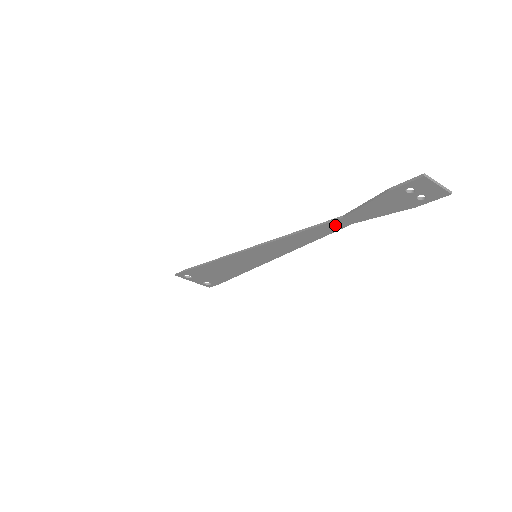
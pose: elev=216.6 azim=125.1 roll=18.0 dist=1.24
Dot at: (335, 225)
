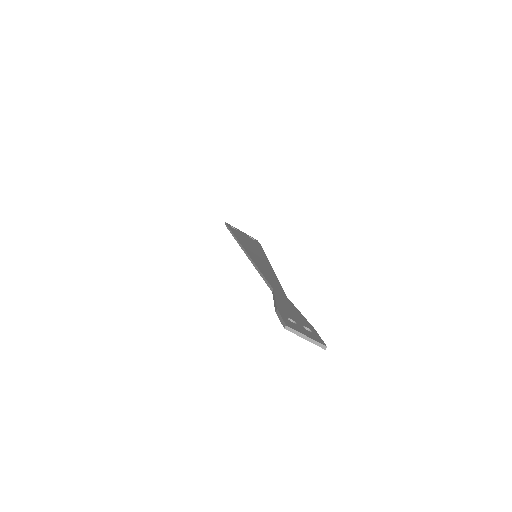
Dot at: occluded
